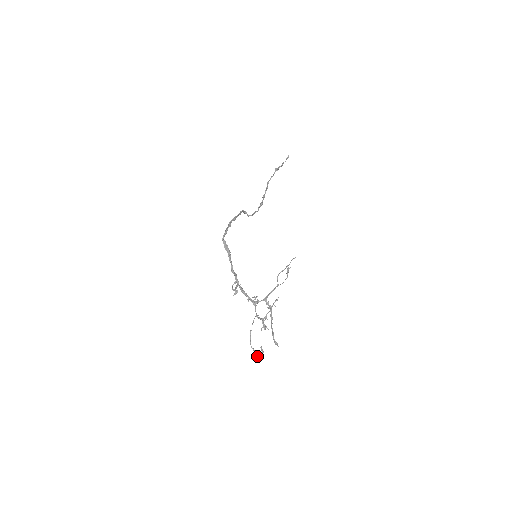
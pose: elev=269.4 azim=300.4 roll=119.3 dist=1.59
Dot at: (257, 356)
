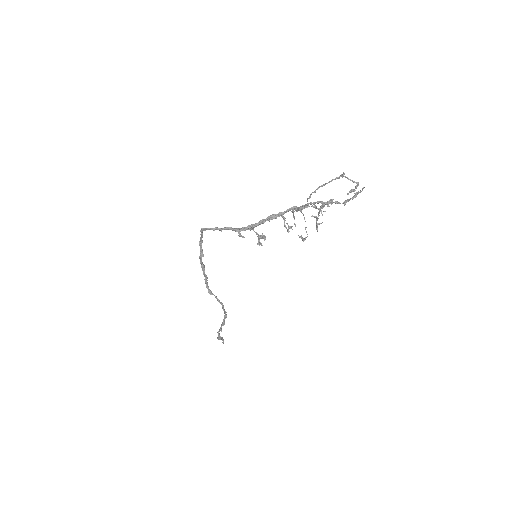
Dot at: (352, 181)
